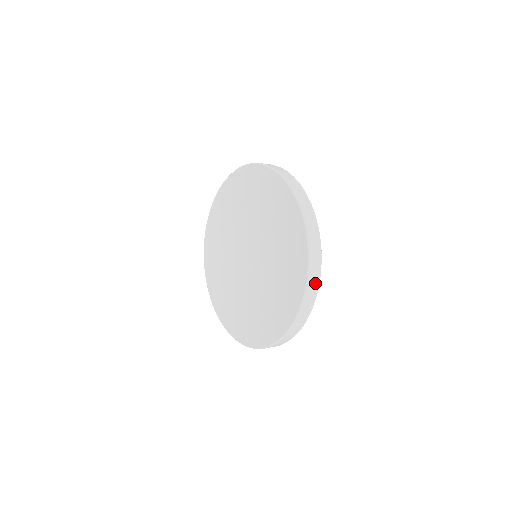
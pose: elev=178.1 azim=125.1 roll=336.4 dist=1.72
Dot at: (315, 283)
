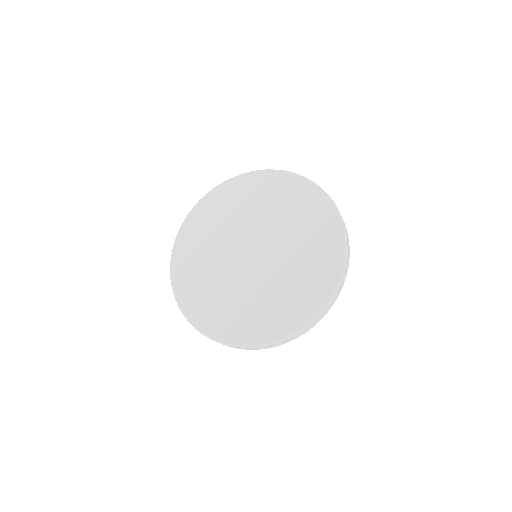
Dot at: (286, 342)
